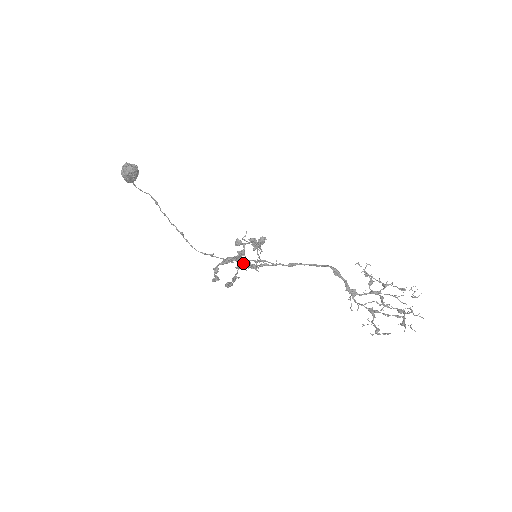
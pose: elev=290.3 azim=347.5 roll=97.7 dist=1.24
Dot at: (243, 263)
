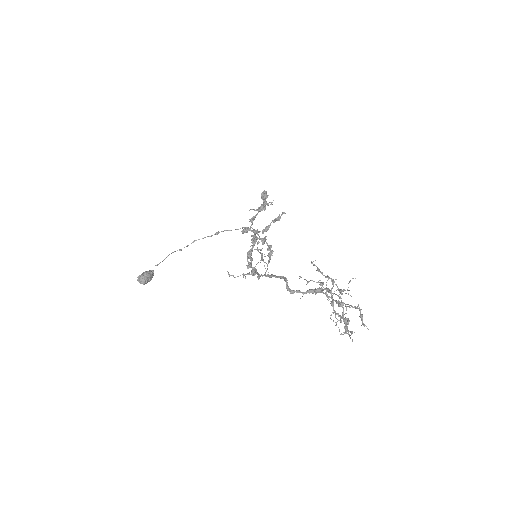
Dot at: occluded
